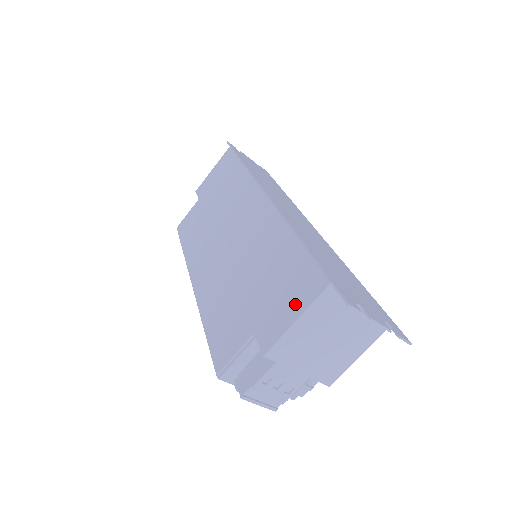
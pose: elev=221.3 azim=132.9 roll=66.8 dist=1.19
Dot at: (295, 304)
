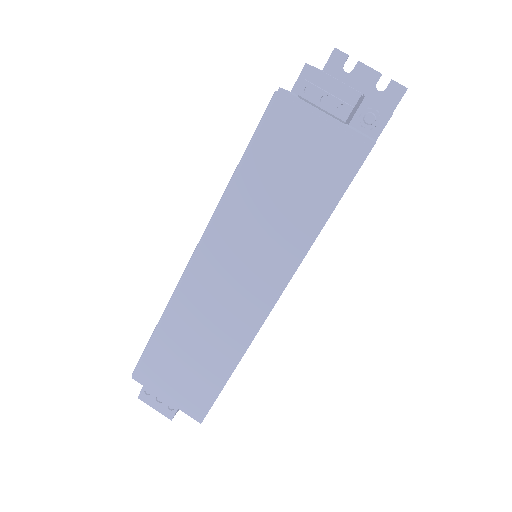
Dot at: occluded
